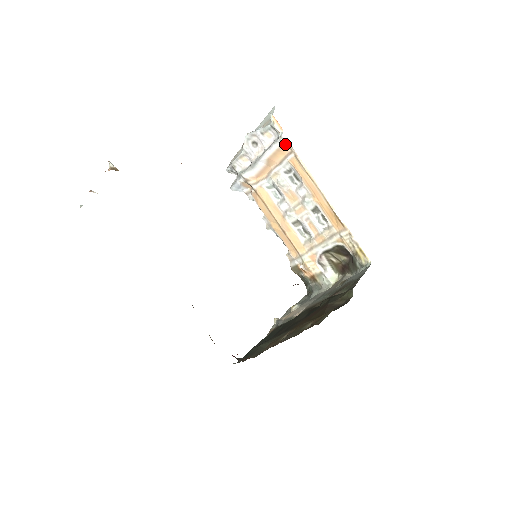
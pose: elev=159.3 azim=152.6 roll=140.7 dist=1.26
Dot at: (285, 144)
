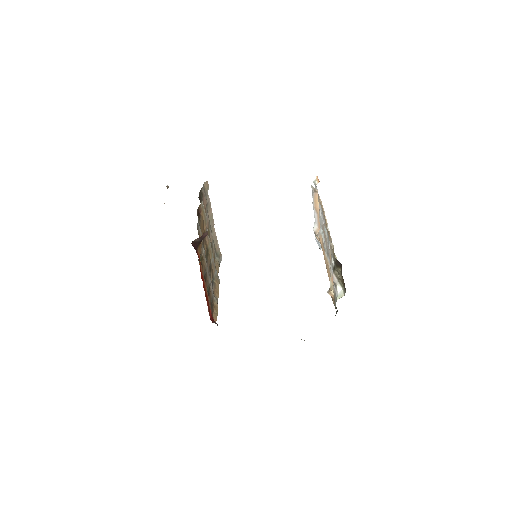
Dot at: (314, 190)
